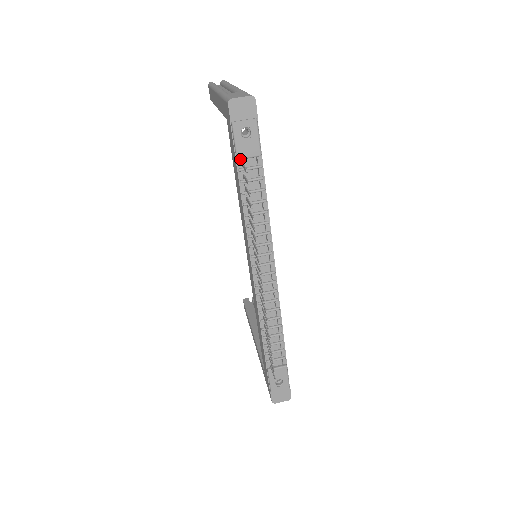
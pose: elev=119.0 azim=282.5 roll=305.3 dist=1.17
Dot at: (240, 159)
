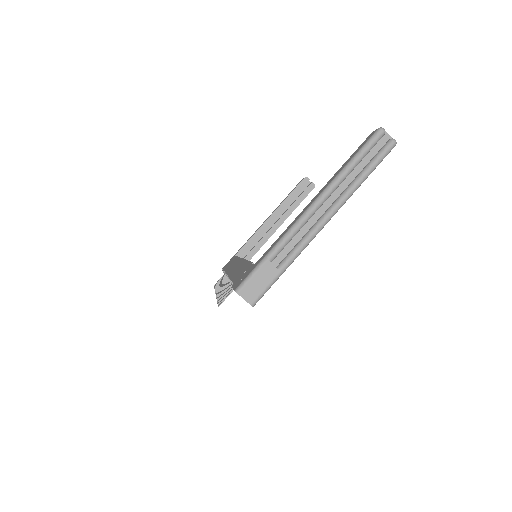
Dot at: occluded
